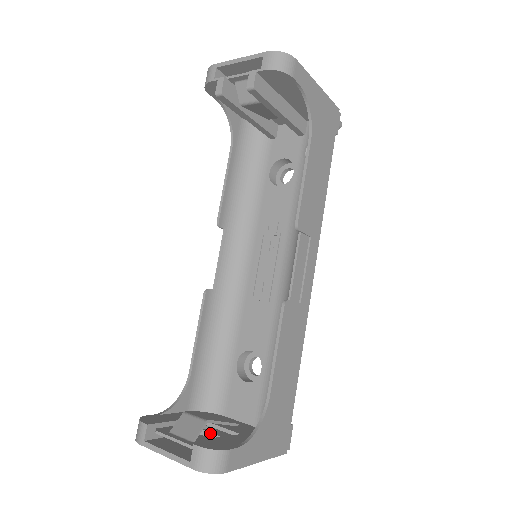
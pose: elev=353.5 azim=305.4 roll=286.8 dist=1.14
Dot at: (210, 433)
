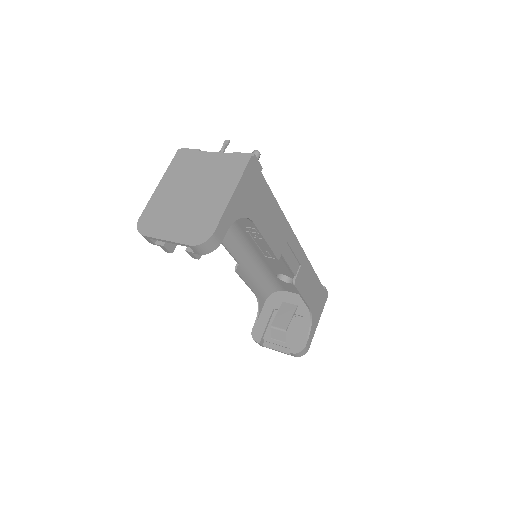
Dot at: occluded
